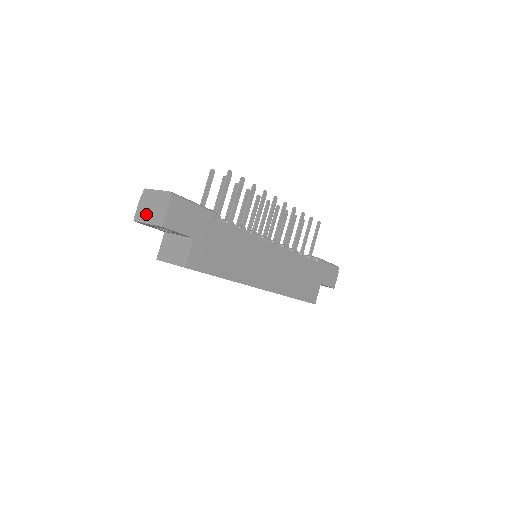
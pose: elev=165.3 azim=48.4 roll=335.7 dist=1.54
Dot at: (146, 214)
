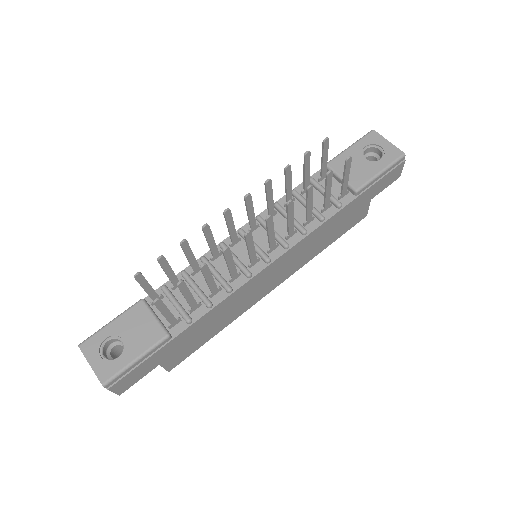
Dot at: occluded
